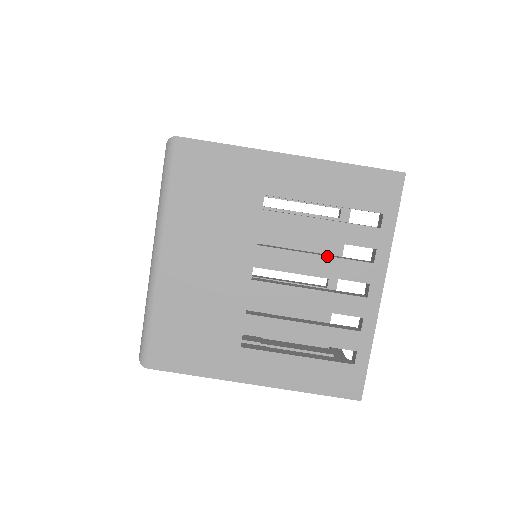
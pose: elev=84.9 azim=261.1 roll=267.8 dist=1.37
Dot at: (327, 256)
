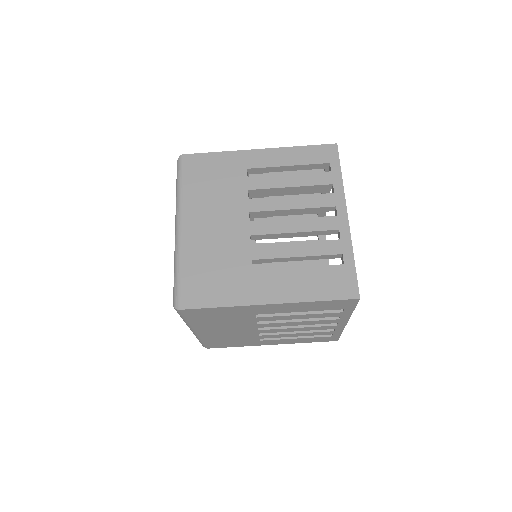
Dot at: (306, 321)
